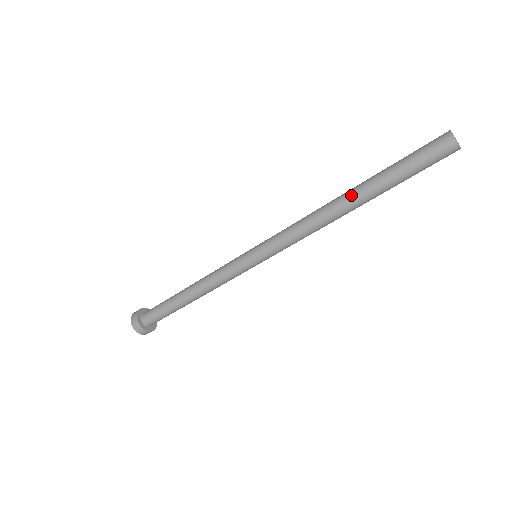
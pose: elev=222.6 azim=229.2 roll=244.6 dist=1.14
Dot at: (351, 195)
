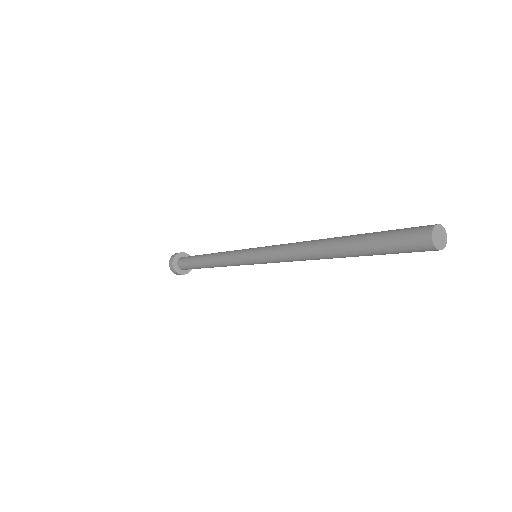
Dot at: (330, 248)
